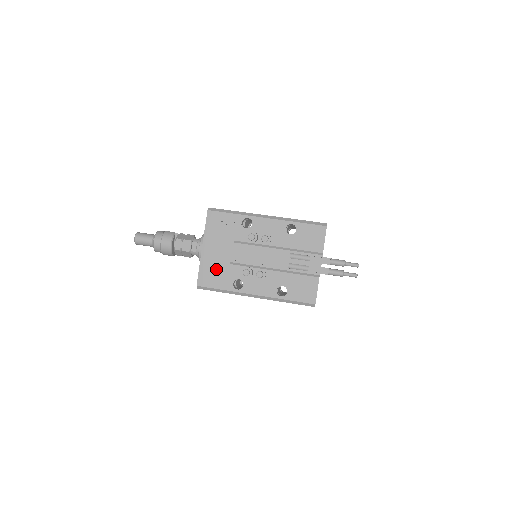
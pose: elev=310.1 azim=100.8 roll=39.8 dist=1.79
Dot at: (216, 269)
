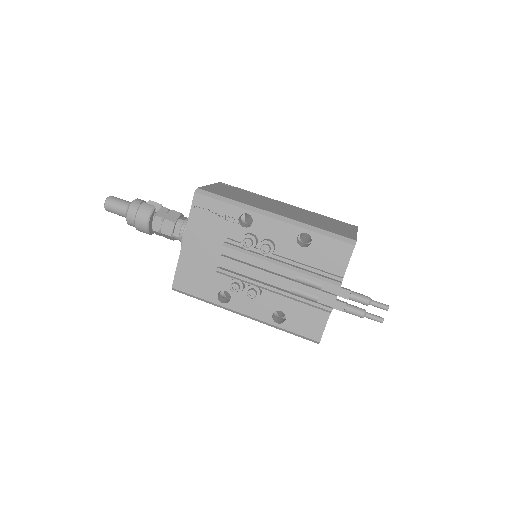
Dot at: (198, 272)
